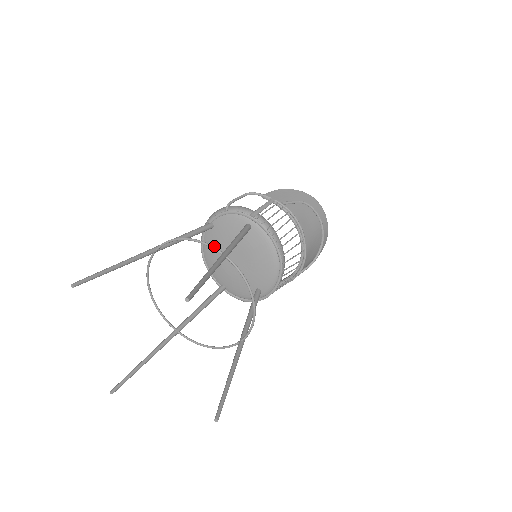
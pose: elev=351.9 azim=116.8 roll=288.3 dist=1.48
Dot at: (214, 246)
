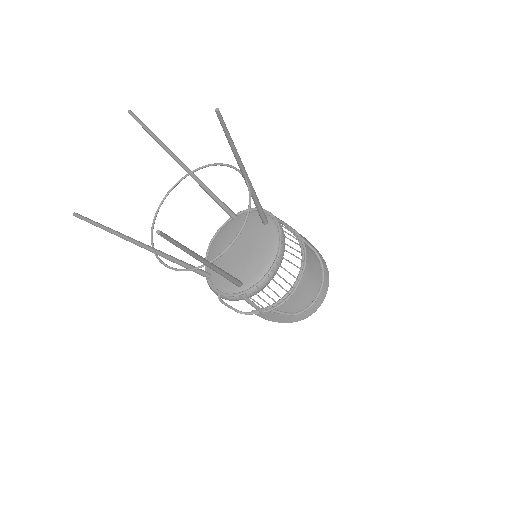
Dot at: (226, 234)
